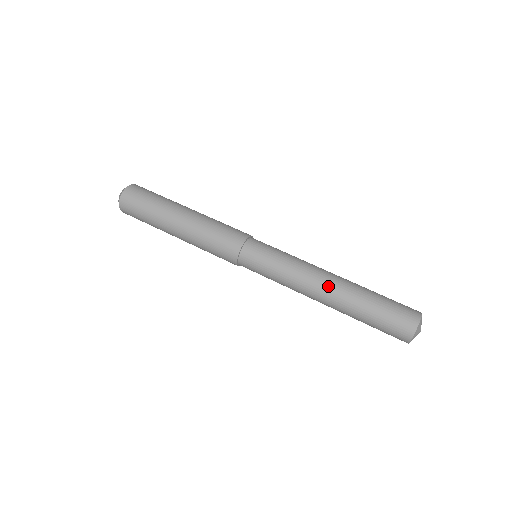
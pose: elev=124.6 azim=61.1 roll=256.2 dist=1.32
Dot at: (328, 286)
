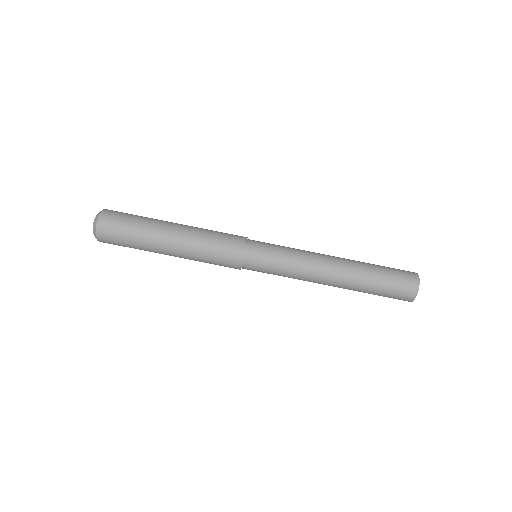
Dot at: (334, 275)
